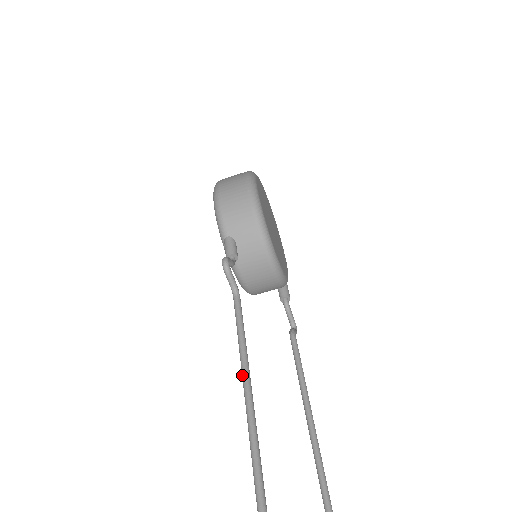
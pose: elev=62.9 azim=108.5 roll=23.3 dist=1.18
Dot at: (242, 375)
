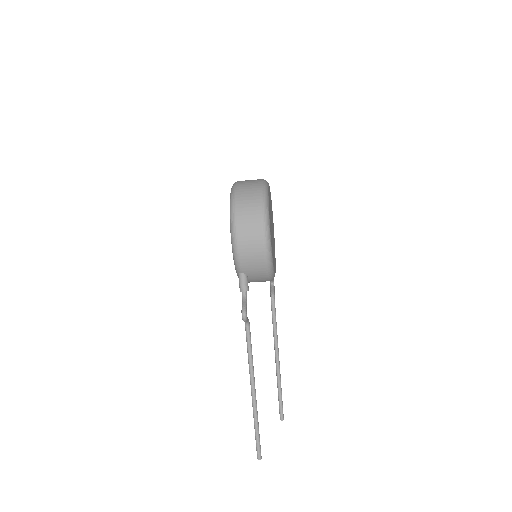
Dot at: (250, 379)
